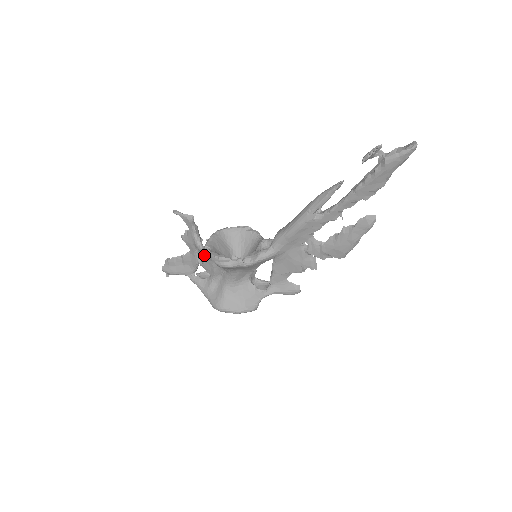
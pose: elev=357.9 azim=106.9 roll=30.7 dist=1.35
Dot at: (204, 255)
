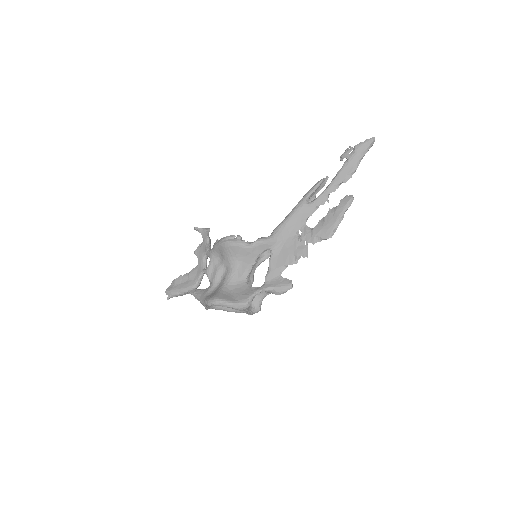
Dot at: (211, 253)
